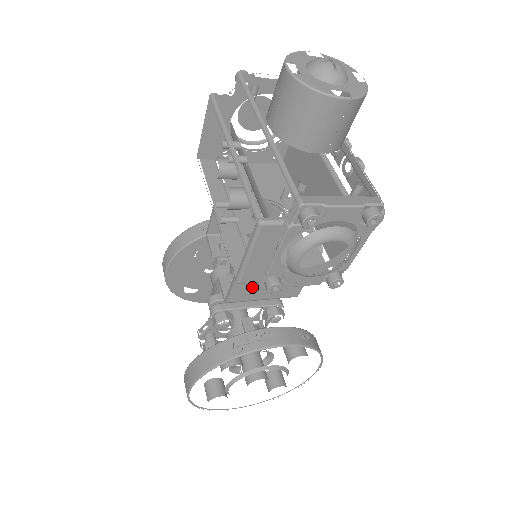
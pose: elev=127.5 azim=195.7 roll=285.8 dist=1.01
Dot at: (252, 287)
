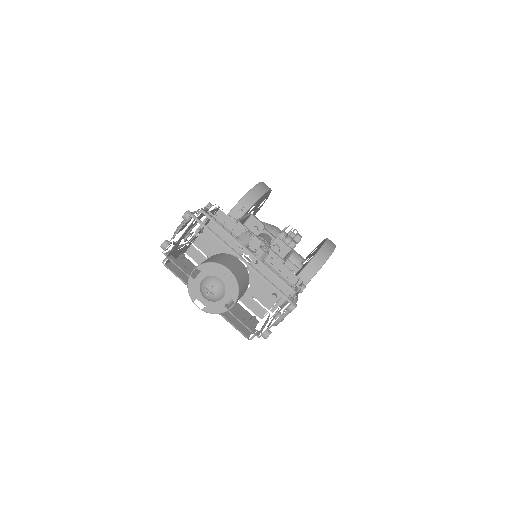
Dot at: occluded
